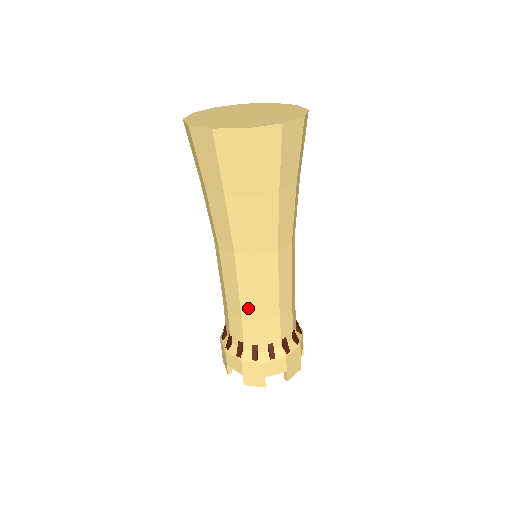
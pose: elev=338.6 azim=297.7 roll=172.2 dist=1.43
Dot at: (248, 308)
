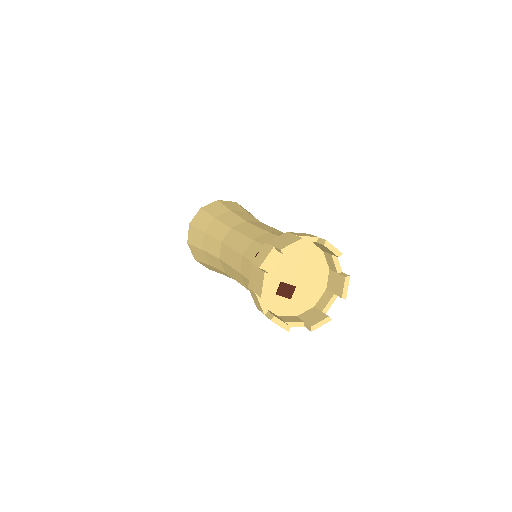
Dot at: occluded
